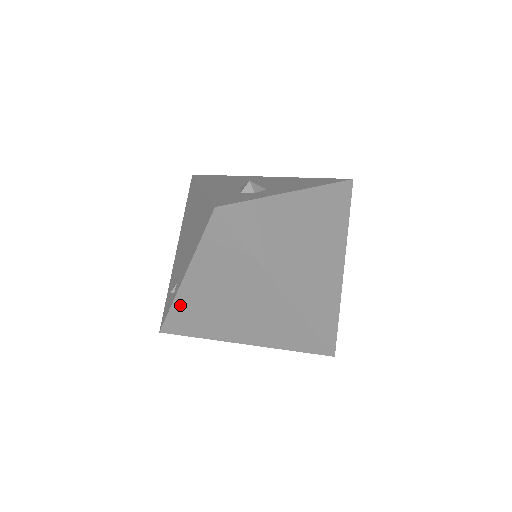
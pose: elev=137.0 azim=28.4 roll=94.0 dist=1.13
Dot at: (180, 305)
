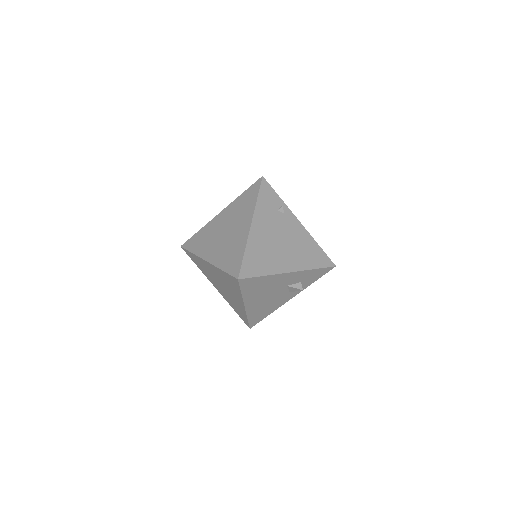
Dot at: (230, 304)
